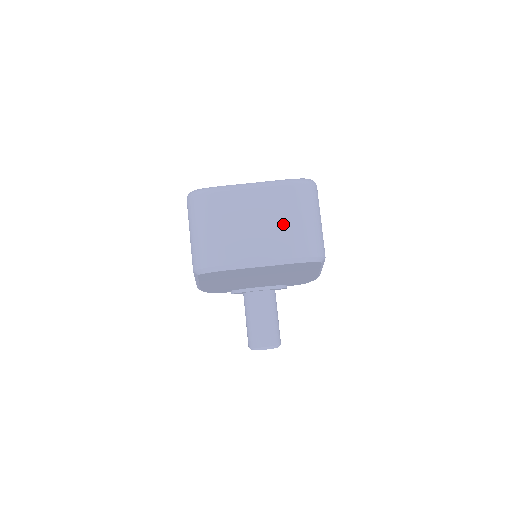
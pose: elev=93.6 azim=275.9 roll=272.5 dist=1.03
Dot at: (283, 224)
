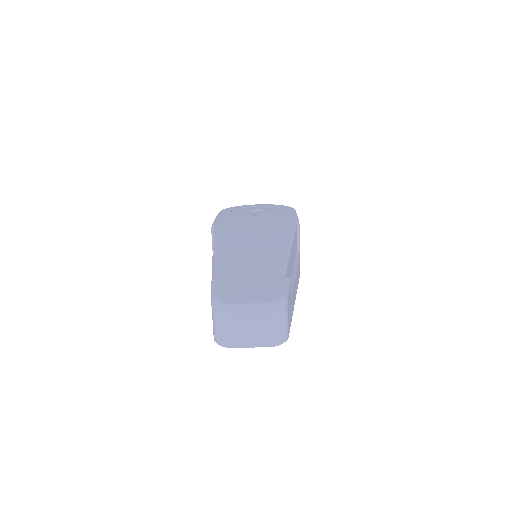
Dot at: (265, 328)
